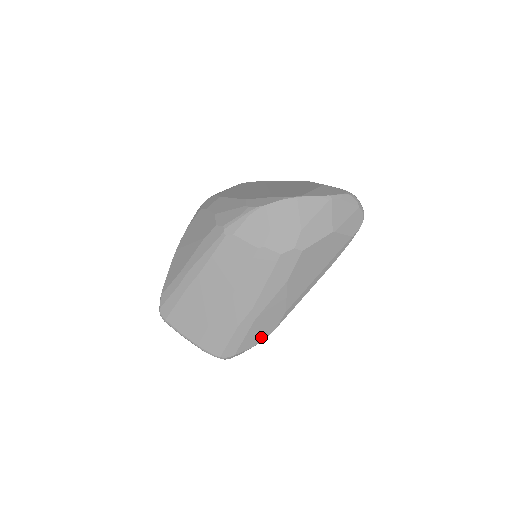
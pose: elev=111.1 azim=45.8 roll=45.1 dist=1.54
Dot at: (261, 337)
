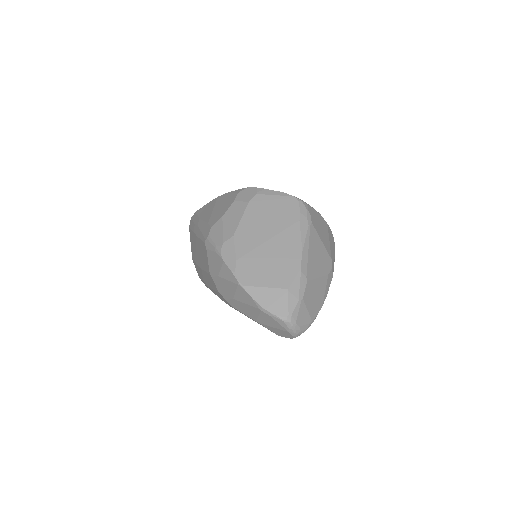
Dot at: occluded
